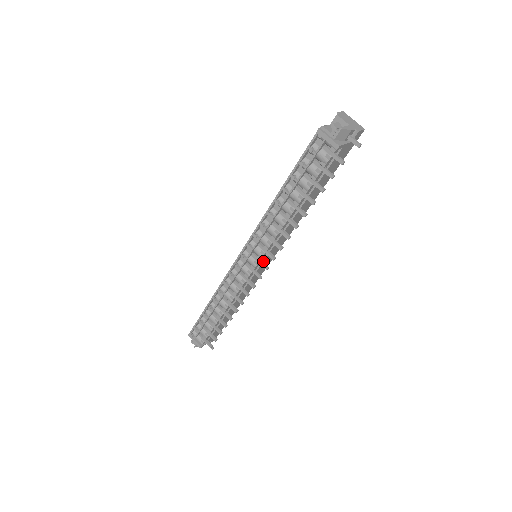
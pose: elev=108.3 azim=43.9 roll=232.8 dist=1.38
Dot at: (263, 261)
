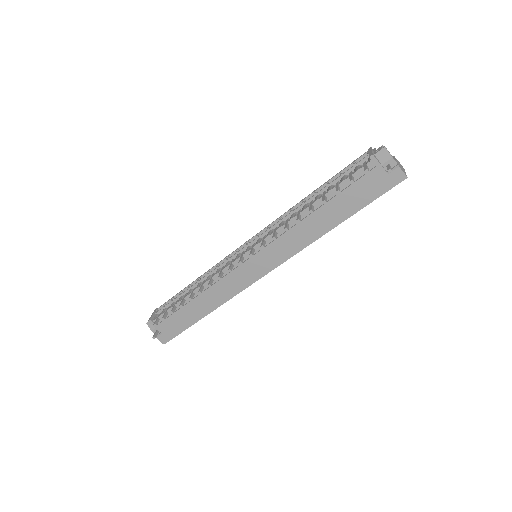
Dot at: (255, 254)
